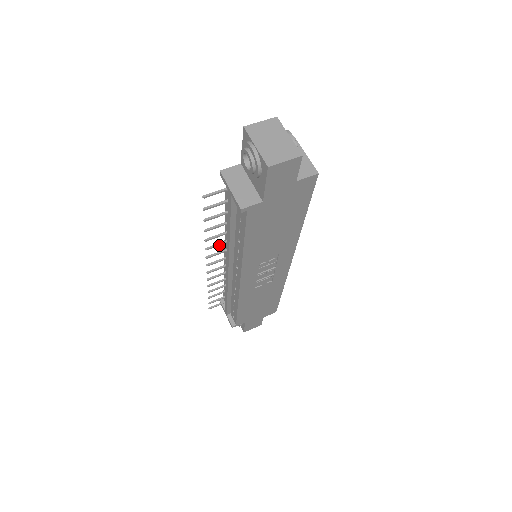
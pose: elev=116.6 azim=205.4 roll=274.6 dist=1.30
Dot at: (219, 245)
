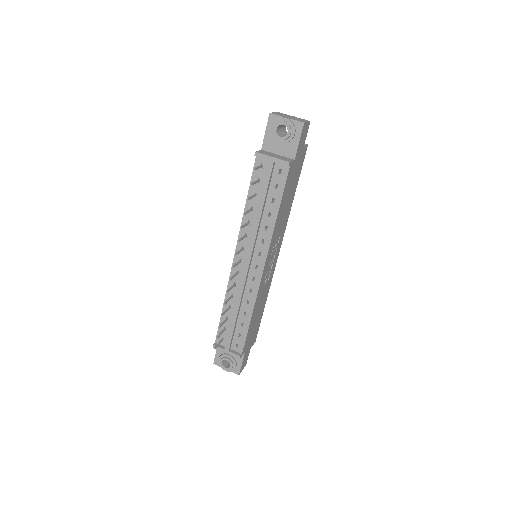
Dot at: (243, 238)
